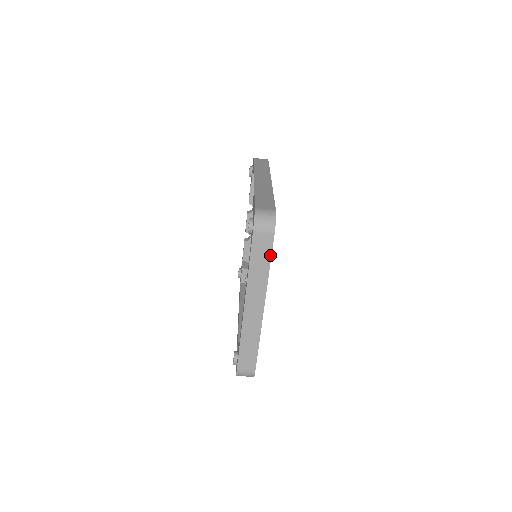
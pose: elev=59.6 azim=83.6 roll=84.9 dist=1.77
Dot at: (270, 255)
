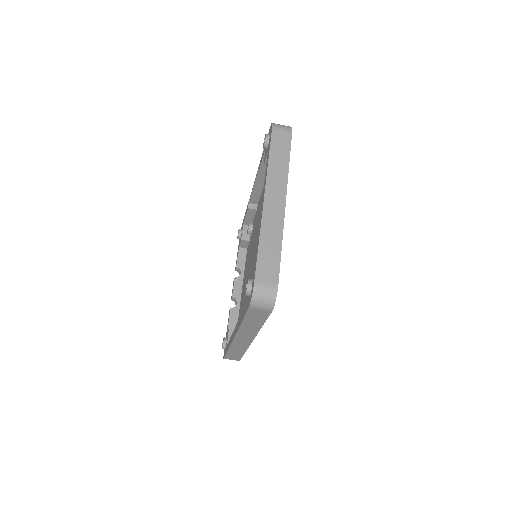
Dot at: (289, 150)
